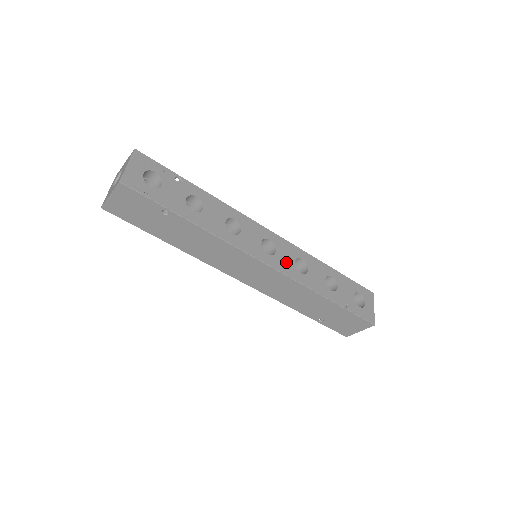
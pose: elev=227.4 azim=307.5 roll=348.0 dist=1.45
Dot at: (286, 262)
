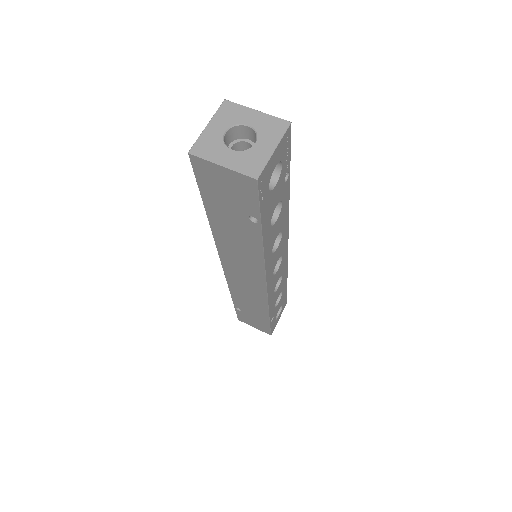
Dot at: (275, 281)
